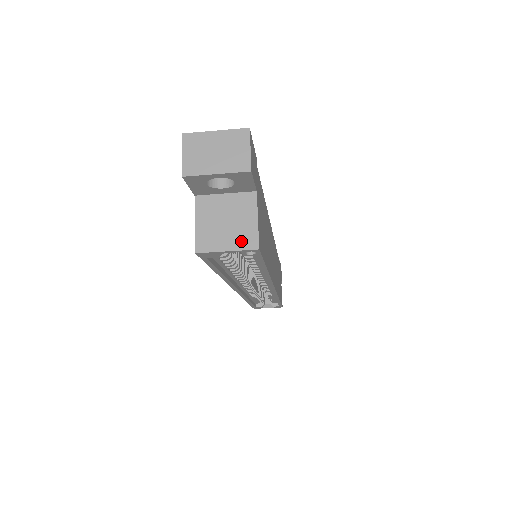
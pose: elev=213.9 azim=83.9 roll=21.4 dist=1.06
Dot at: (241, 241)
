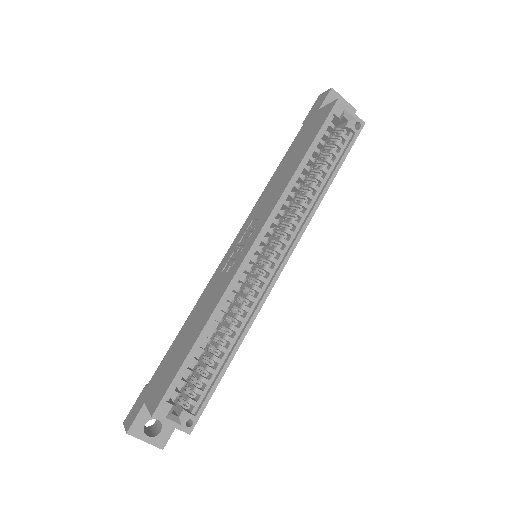
Dot at: (355, 118)
